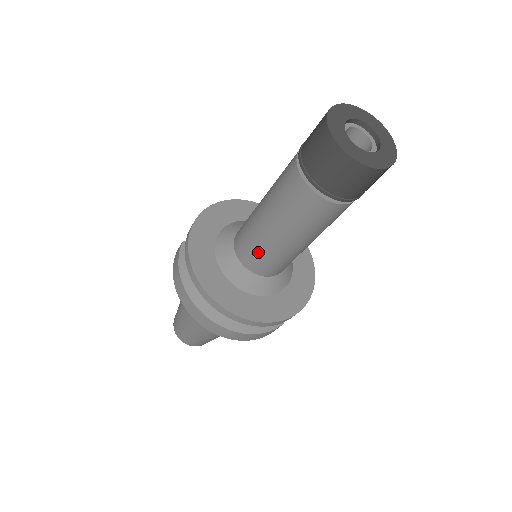
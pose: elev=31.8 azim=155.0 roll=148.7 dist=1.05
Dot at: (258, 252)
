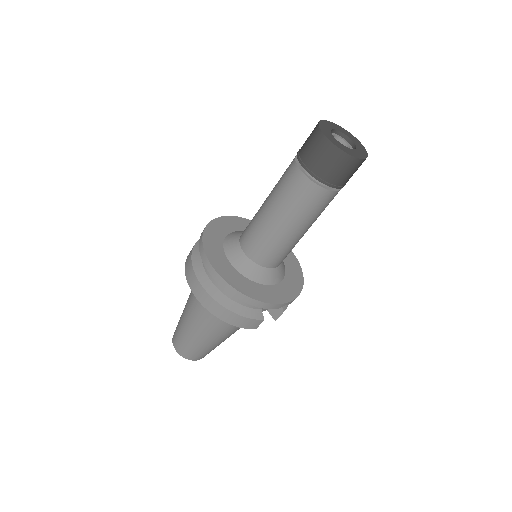
Dot at: (255, 234)
